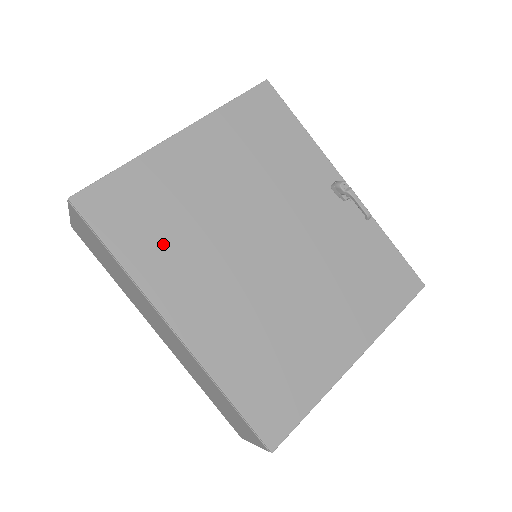
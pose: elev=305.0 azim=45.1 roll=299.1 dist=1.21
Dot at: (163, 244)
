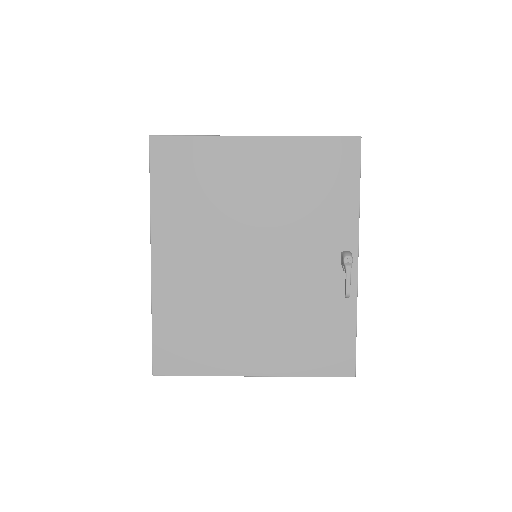
Dot at: (185, 204)
